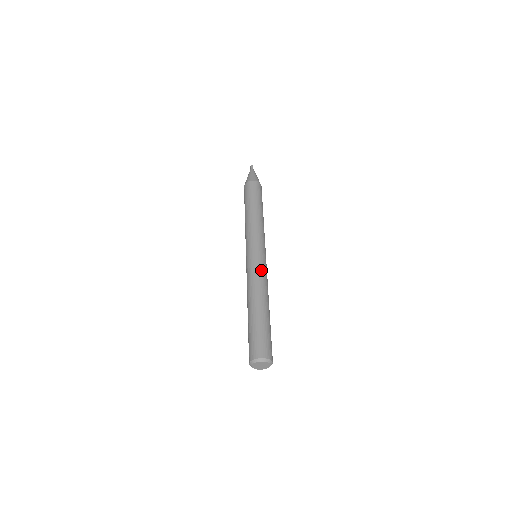
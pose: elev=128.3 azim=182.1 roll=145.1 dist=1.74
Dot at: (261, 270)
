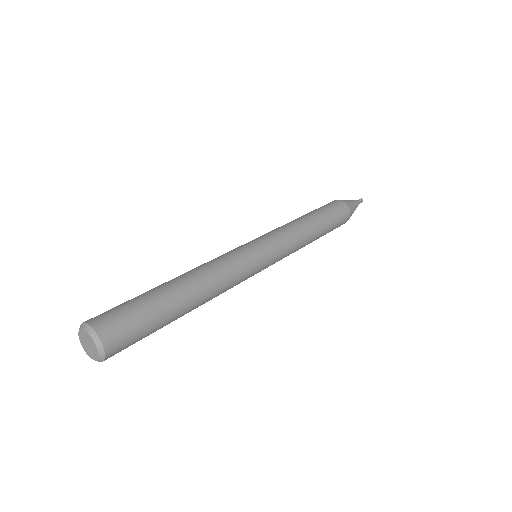
Dot at: (231, 256)
